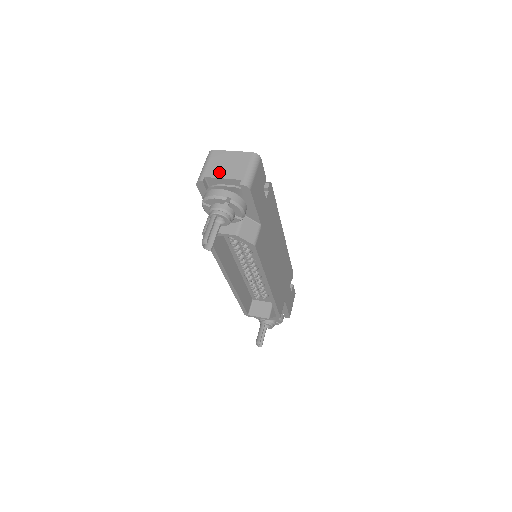
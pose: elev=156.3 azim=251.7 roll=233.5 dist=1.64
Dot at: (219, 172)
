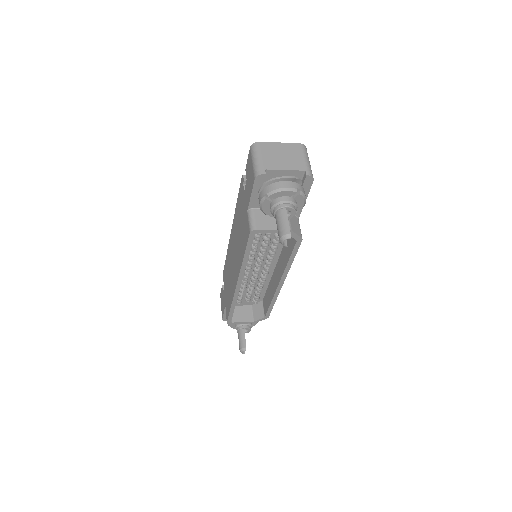
Dot at: (278, 164)
